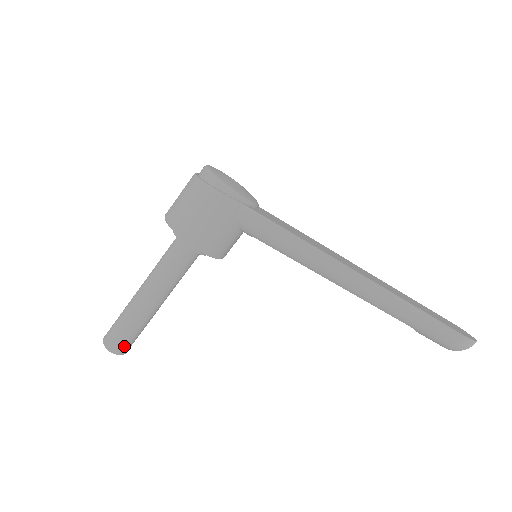
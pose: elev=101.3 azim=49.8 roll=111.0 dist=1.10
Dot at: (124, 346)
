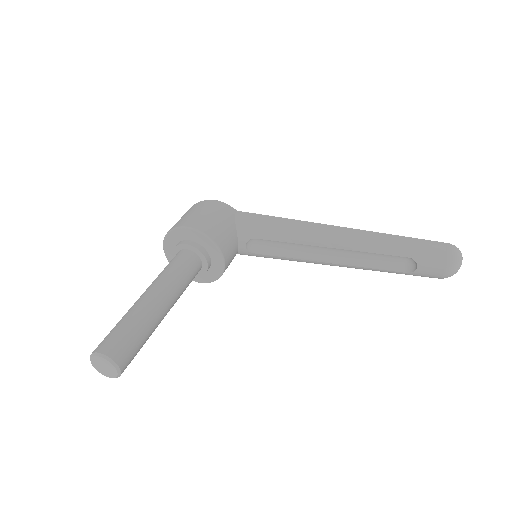
Dot at: (124, 351)
